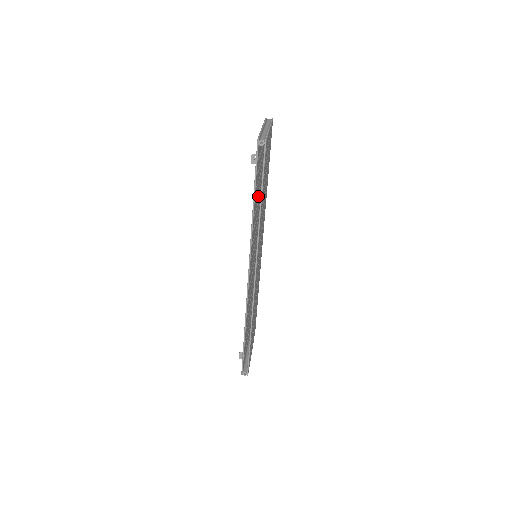
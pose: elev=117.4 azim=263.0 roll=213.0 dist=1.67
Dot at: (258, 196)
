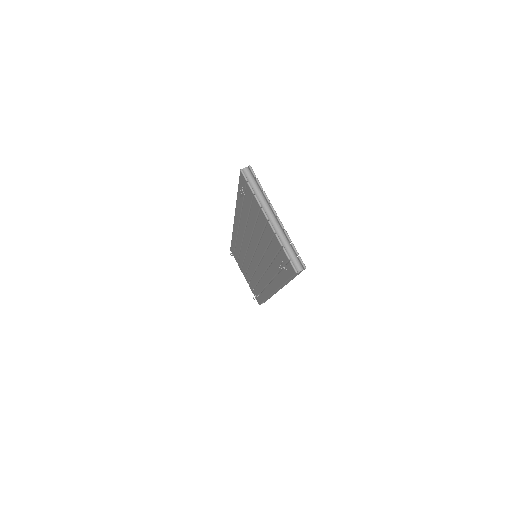
Dot at: occluded
